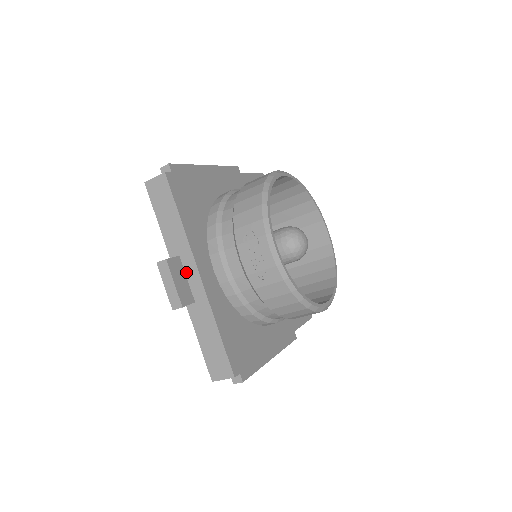
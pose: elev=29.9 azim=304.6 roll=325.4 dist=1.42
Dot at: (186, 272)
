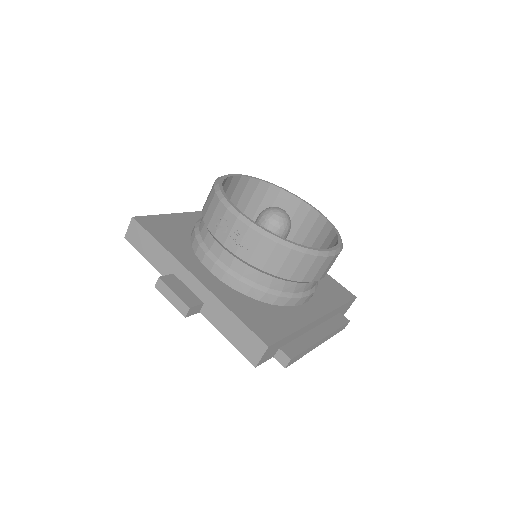
Dot at: (184, 283)
